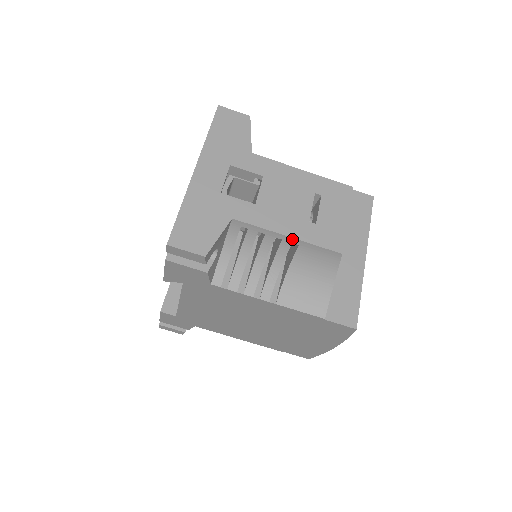
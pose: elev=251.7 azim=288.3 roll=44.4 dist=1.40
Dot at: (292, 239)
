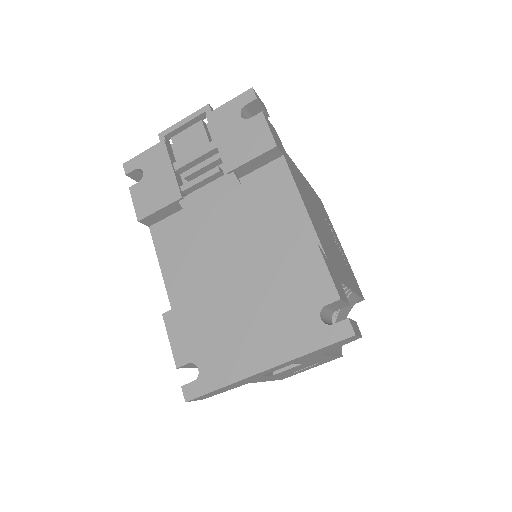
Dot at: occluded
